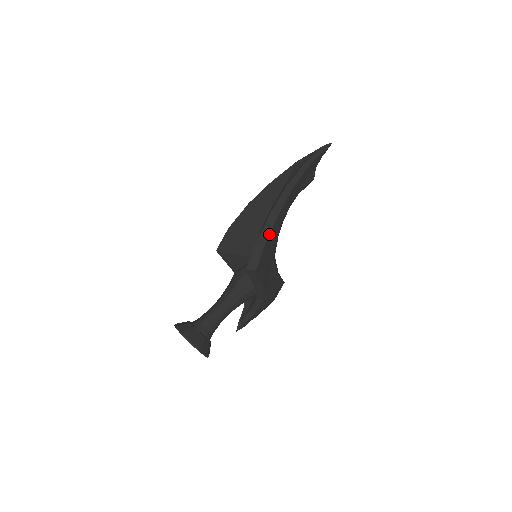
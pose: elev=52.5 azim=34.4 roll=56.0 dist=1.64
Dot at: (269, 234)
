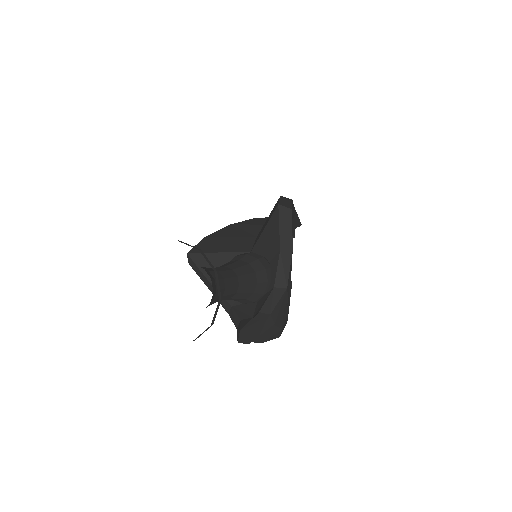
Dot at: occluded
